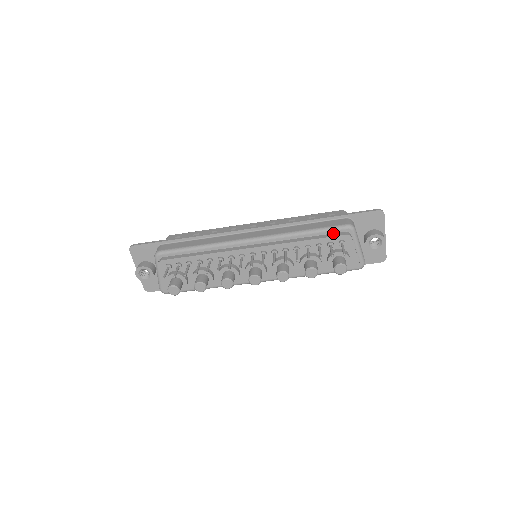
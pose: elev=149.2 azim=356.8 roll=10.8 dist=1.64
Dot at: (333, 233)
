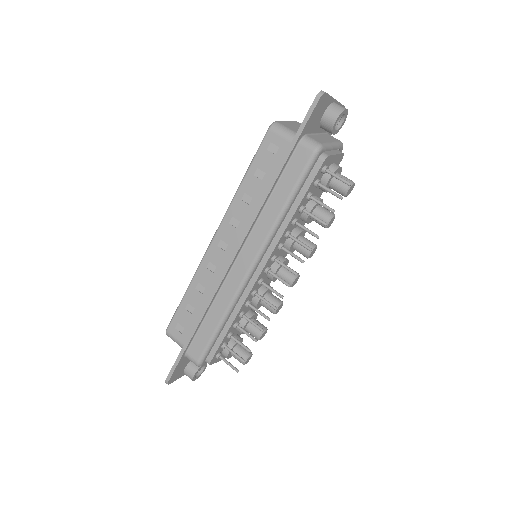
Dot at: (308, 173)
